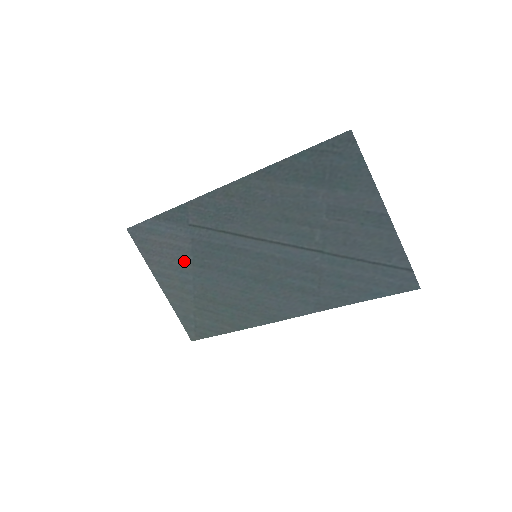
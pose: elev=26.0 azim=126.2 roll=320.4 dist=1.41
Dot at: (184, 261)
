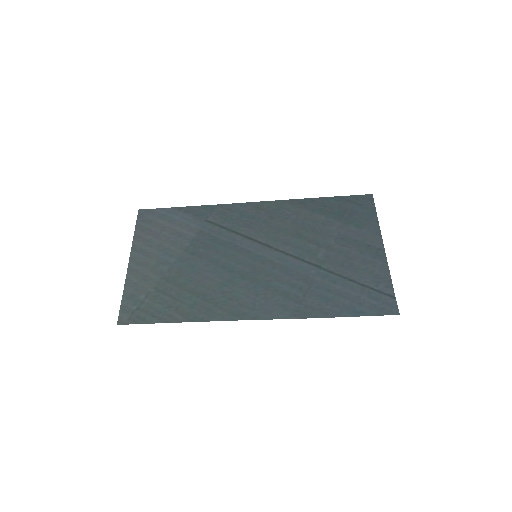
Dot at: (177, 246)
